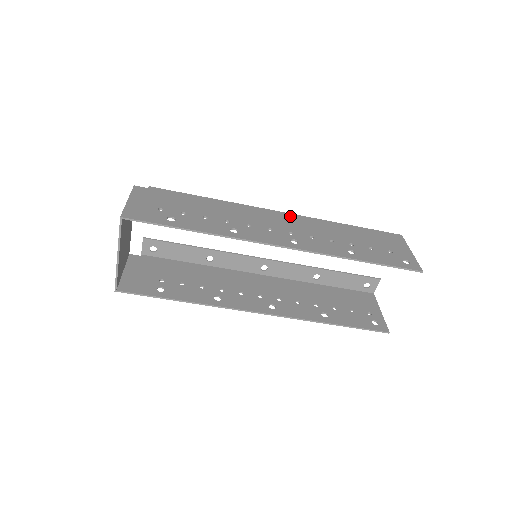
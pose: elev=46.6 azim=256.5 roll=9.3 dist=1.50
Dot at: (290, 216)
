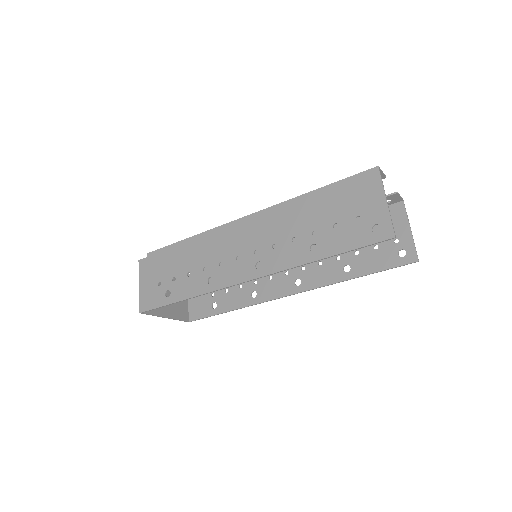
Dot at: (254, 219)
